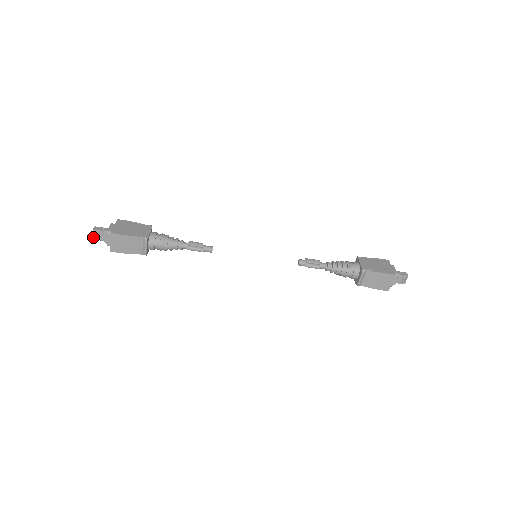
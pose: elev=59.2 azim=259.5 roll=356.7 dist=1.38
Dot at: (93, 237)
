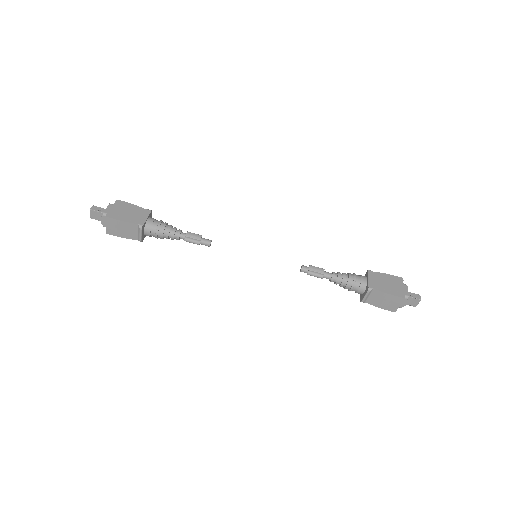
Dot at: (90, 216)
